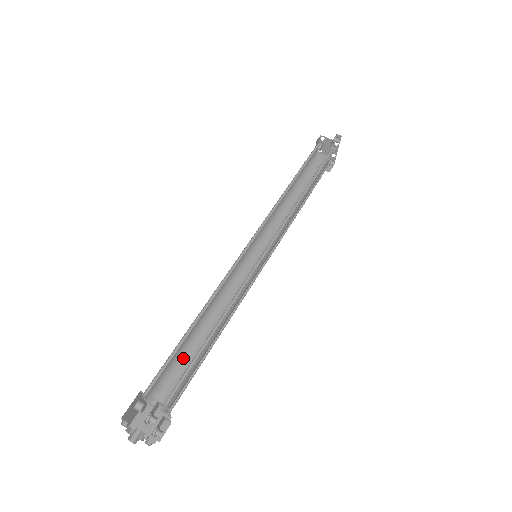
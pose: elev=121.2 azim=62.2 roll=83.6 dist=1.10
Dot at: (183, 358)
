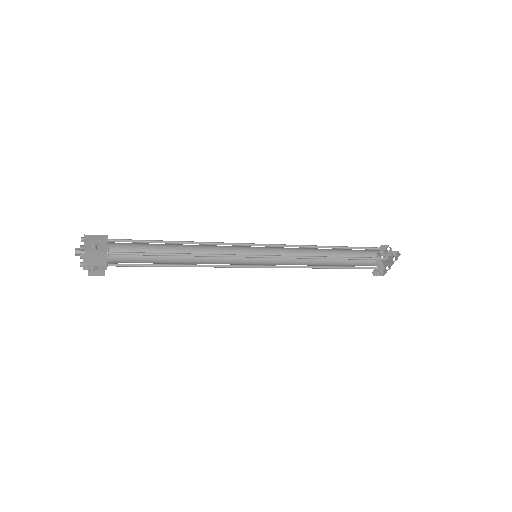
Dot at: occluded
